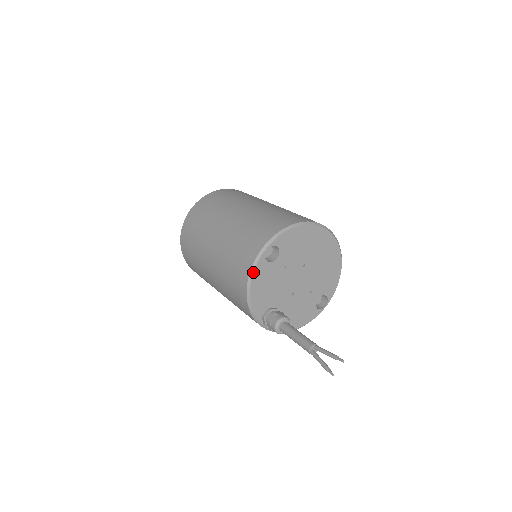
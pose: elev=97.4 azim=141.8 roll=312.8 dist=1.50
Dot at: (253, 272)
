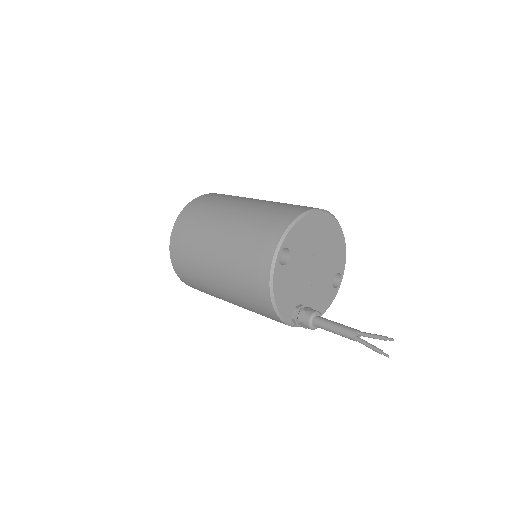
Dot at: (272, 281)
